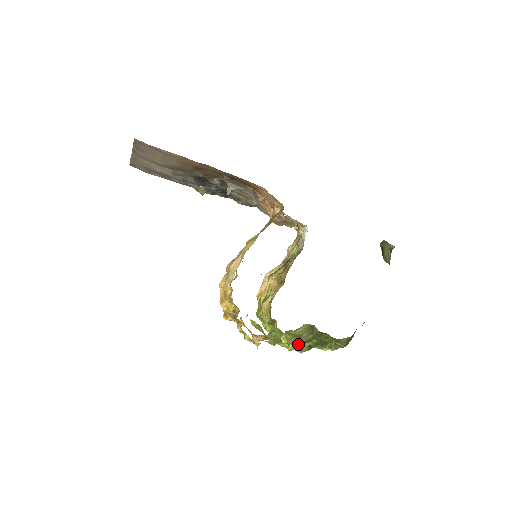
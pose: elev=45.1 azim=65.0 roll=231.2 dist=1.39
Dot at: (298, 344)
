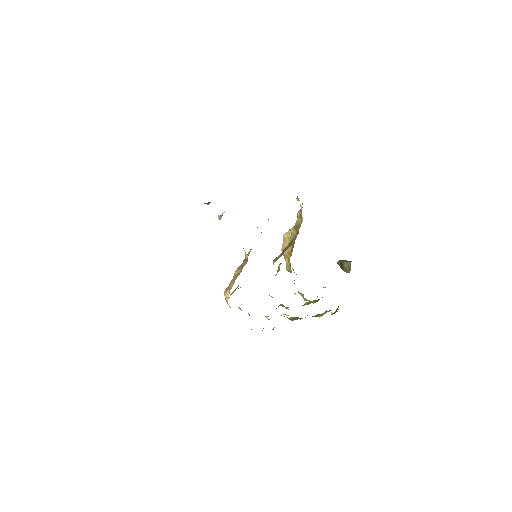
Dot at: occluded
